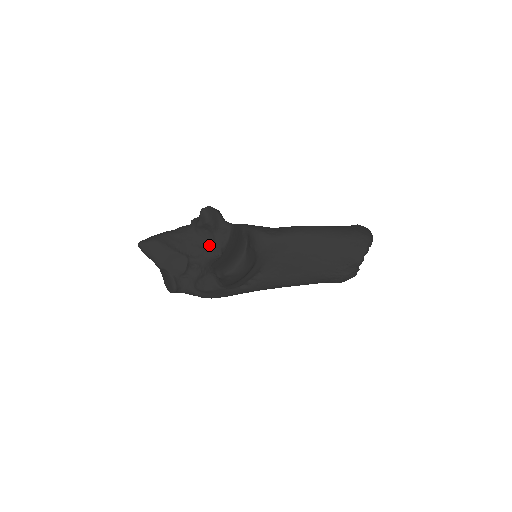
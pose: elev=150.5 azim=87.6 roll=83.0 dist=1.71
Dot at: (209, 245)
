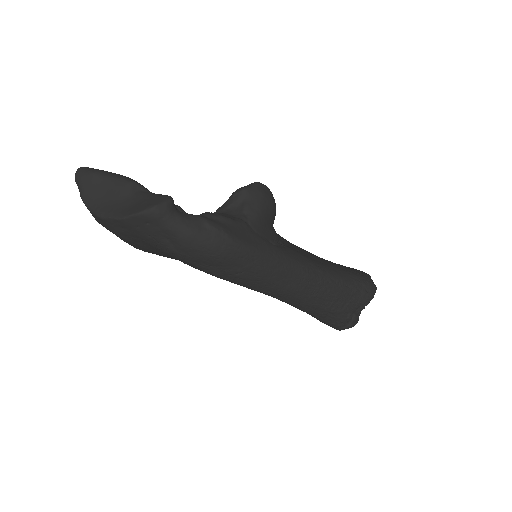
Dot at: occluded
